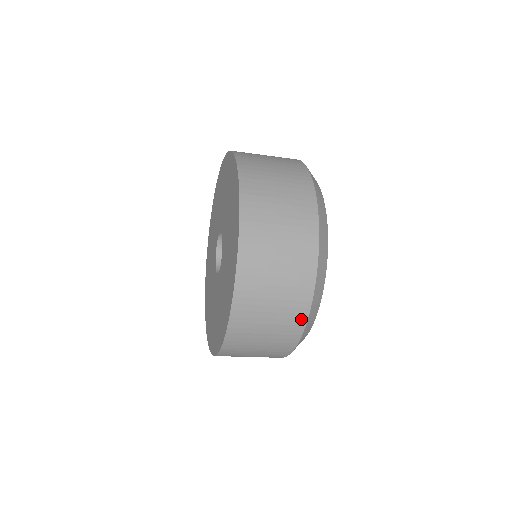
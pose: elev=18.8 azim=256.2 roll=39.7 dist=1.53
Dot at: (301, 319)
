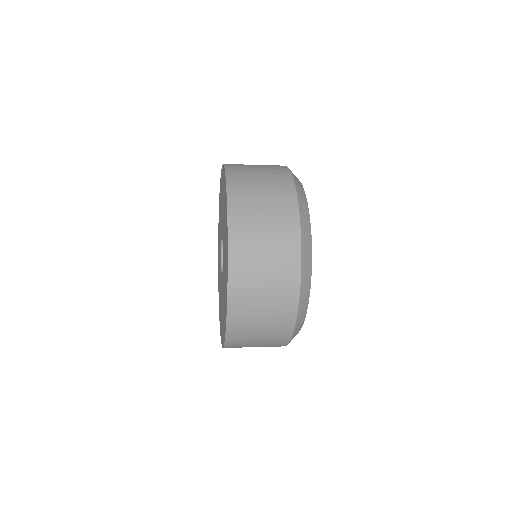
Dot at: (286, 338)
